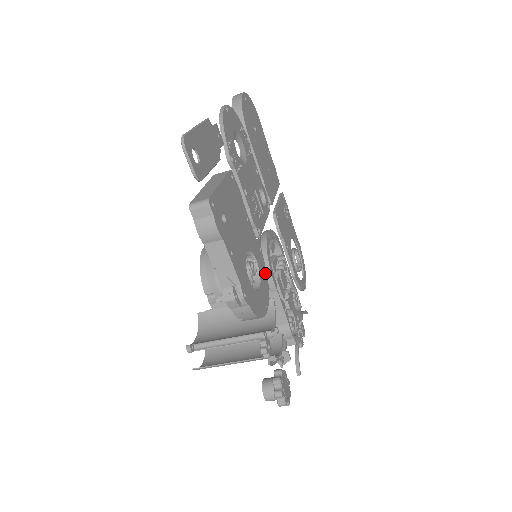
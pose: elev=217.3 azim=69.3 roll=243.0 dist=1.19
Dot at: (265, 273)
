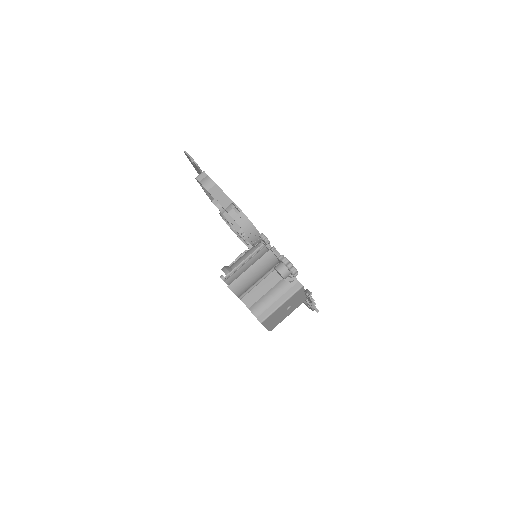
Dot at: occluded
